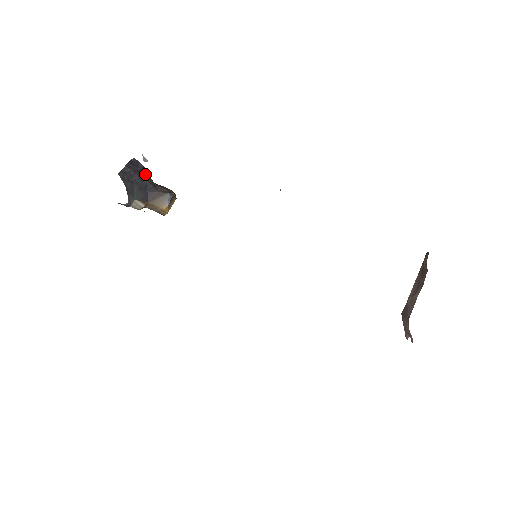
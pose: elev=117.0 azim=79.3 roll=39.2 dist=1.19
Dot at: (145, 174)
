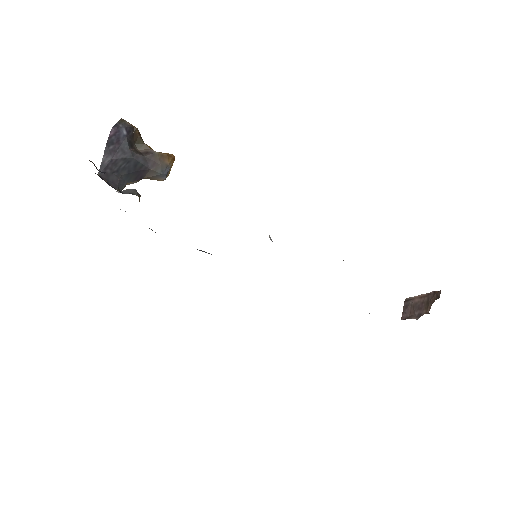
Dot at: (132, 138)
